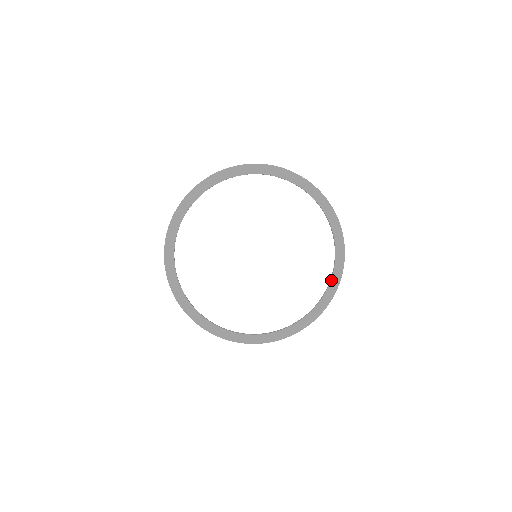
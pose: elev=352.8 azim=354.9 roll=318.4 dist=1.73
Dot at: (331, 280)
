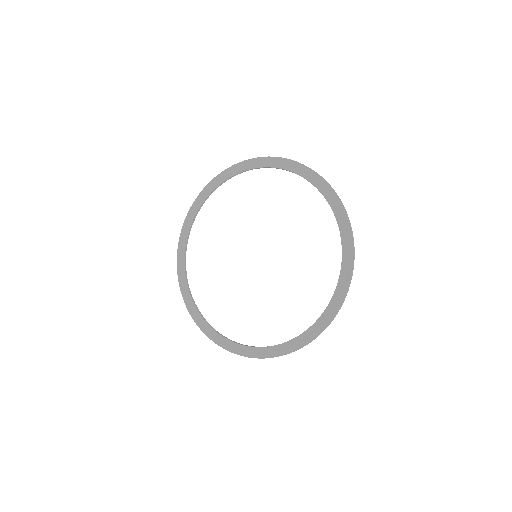
Dot at: (330, 206)
